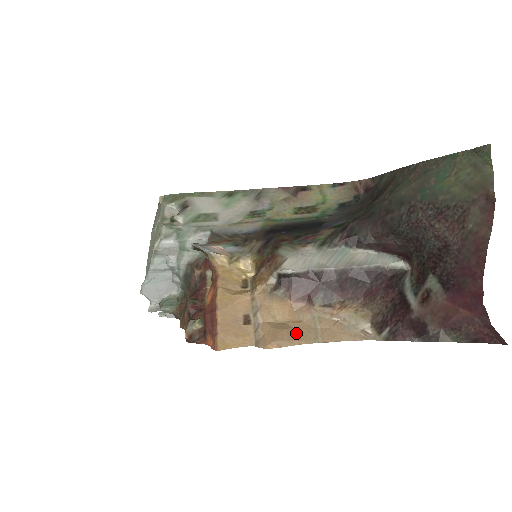
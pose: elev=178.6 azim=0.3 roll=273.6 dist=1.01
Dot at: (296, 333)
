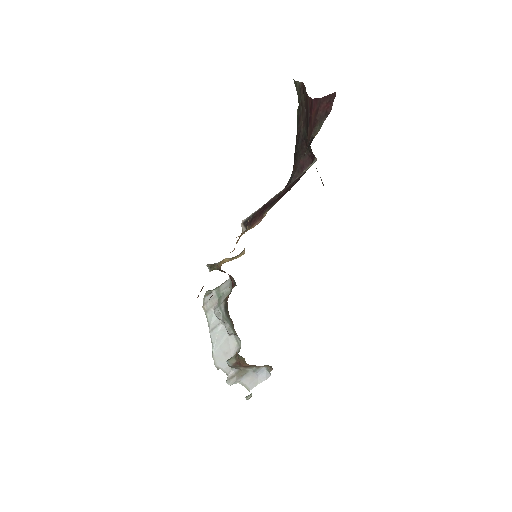
Dot at: occluded
